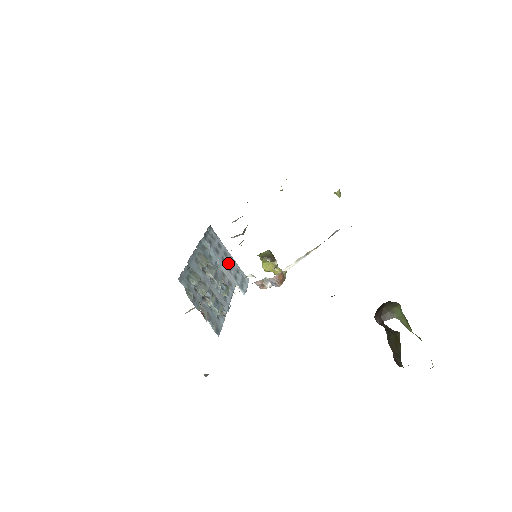
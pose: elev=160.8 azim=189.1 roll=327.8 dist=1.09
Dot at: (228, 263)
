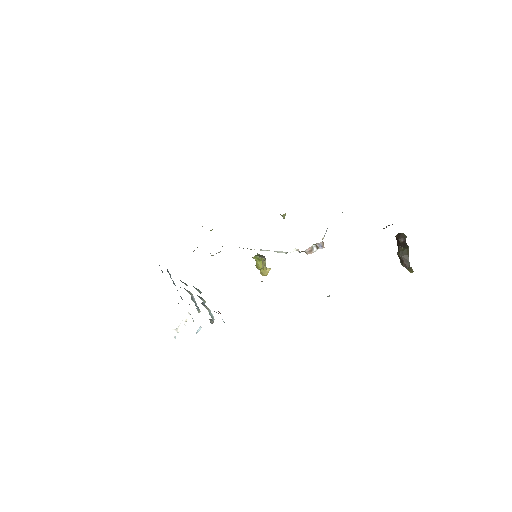
Dot at: occluded
